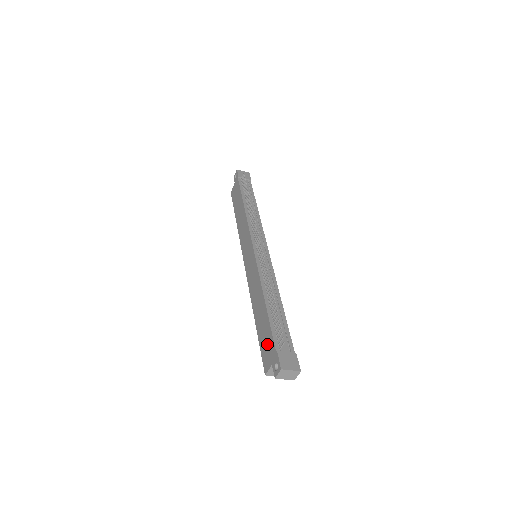
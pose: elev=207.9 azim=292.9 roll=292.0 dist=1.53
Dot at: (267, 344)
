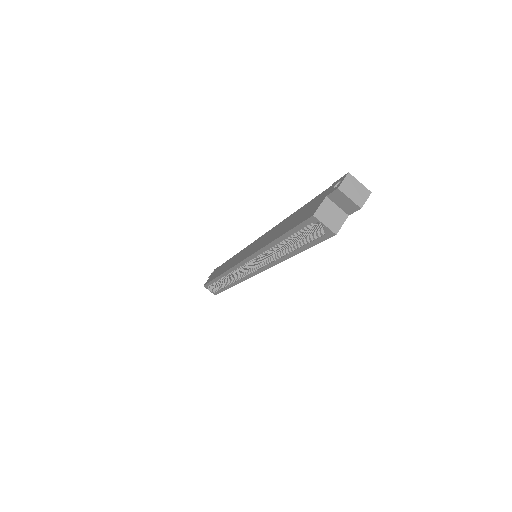
Dot at: (309, 207)
